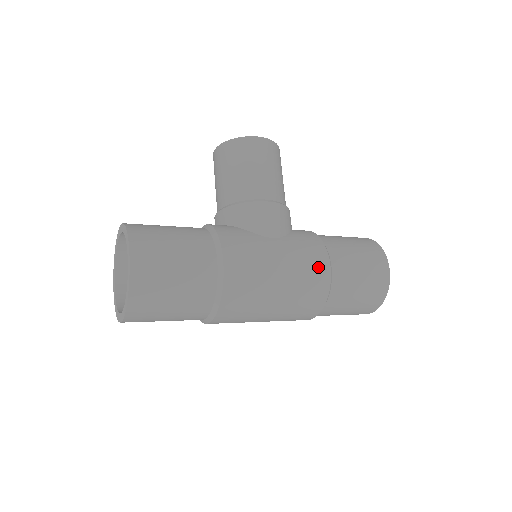
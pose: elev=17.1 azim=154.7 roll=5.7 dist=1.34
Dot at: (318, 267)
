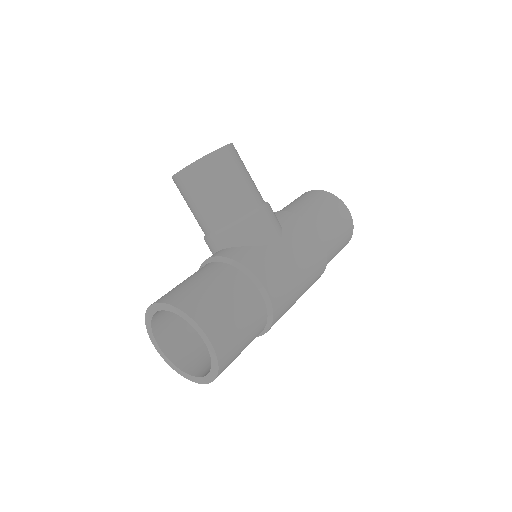
Dot at: (317, 246)
